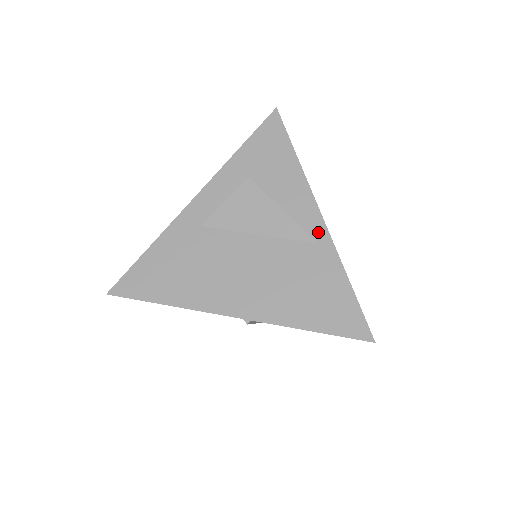
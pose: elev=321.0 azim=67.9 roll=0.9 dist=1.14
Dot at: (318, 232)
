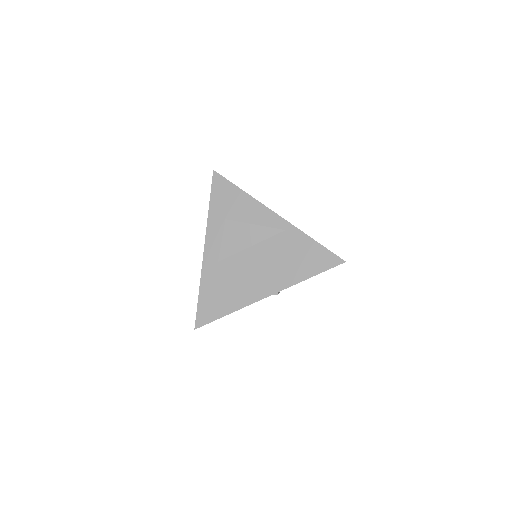
Dot at: (281, 224)
